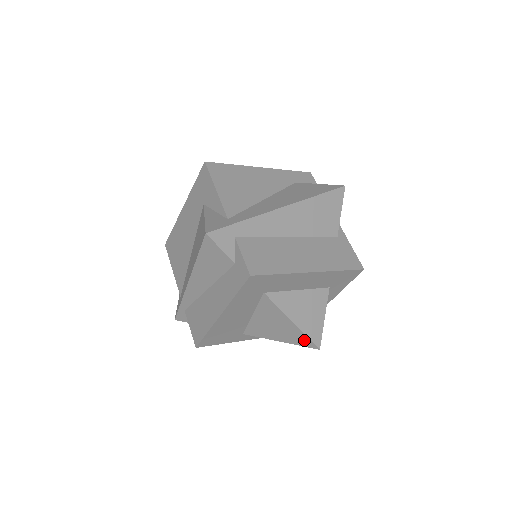
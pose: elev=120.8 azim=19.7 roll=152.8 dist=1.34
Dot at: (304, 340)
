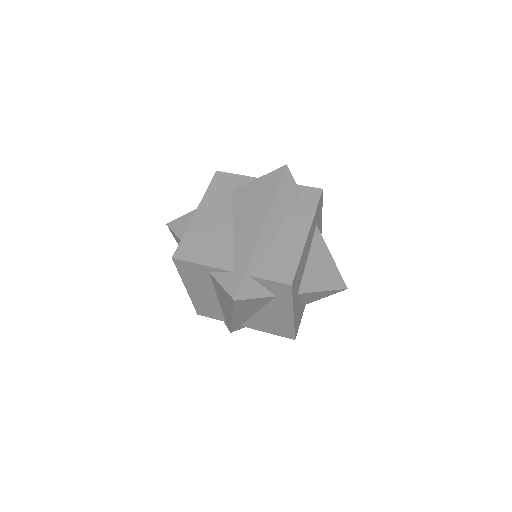
Dot at: (339, 280)
